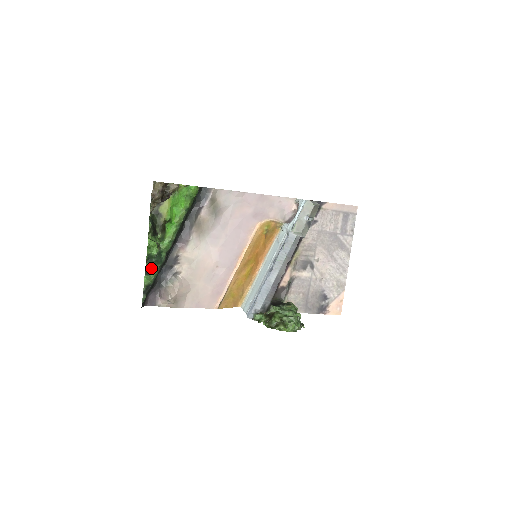
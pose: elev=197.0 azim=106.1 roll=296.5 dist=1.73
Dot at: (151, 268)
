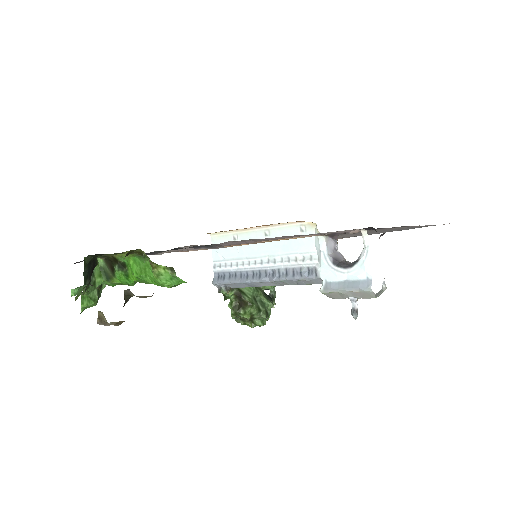
Dot at: occluded
